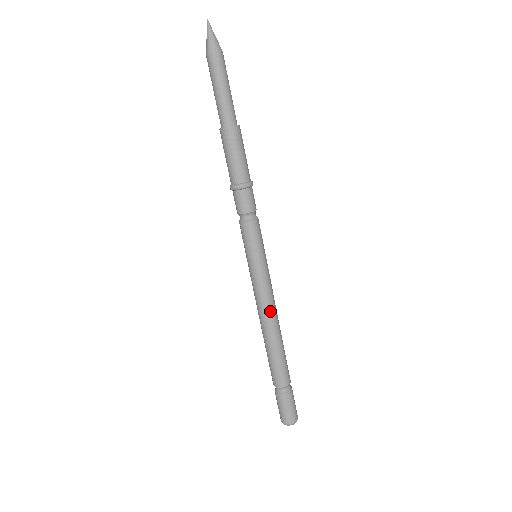
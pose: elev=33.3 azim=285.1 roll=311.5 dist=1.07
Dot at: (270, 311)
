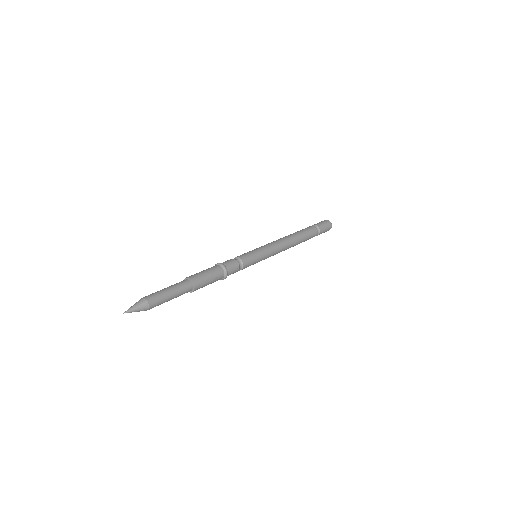
Dot at: occluded
